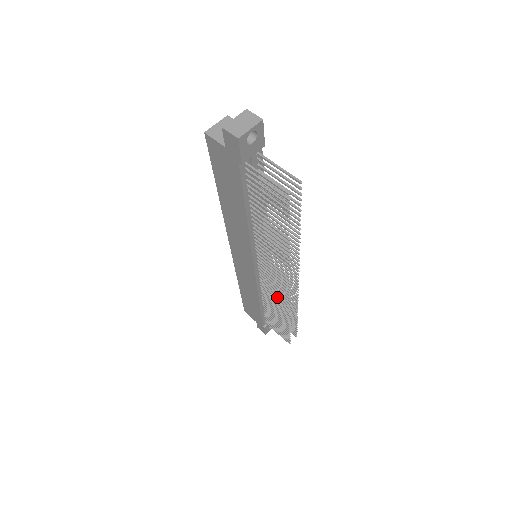
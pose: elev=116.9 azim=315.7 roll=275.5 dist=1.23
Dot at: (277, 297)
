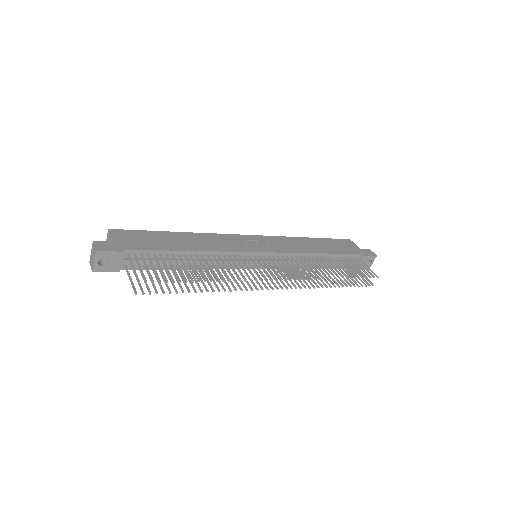
Dot at: (297, 278)
